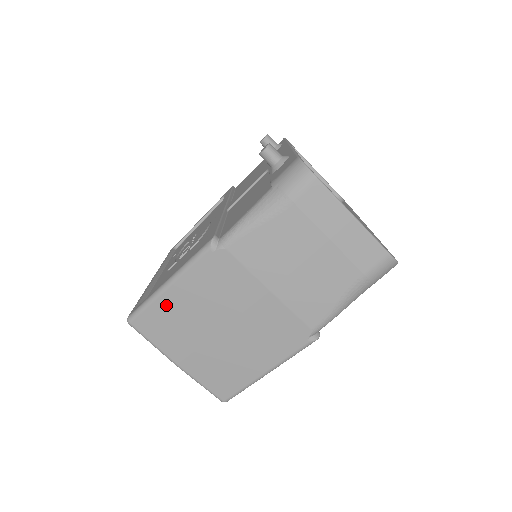
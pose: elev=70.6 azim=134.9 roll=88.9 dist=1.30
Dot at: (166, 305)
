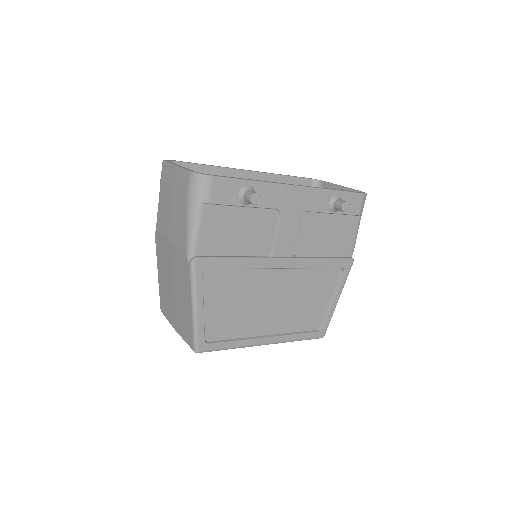
Dot at: (161, 286)
